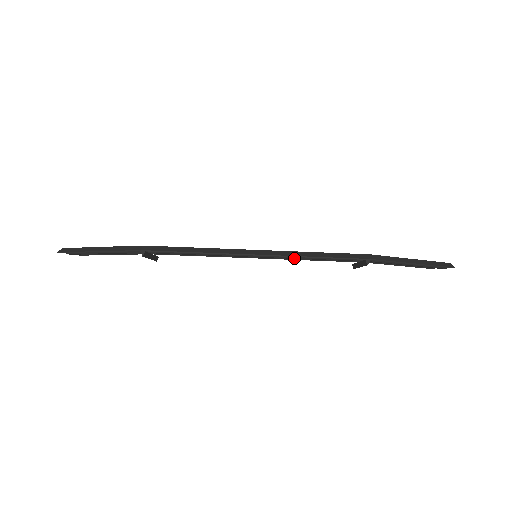
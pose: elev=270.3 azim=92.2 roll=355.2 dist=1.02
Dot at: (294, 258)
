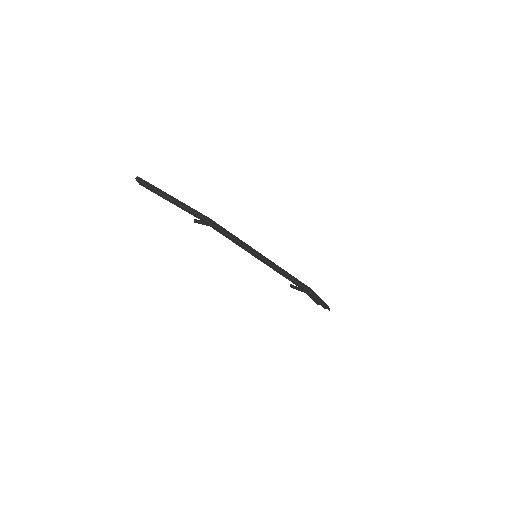
Dot at: (277, 270)
